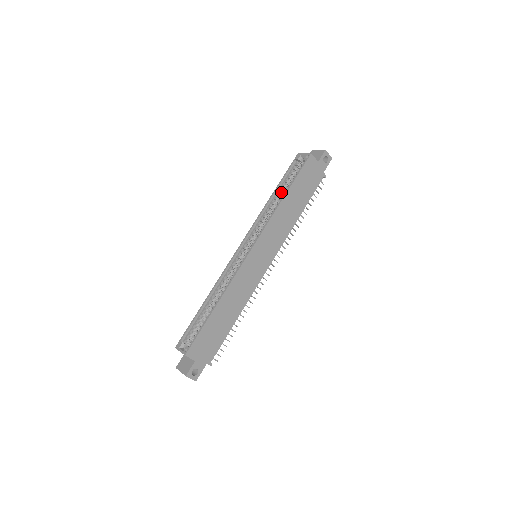
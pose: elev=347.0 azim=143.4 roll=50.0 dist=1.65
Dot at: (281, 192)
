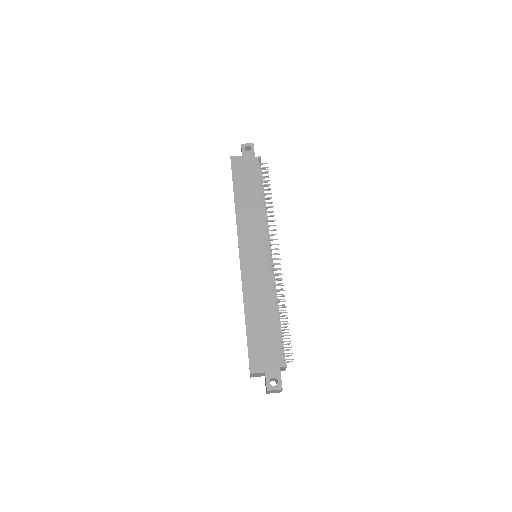
Dot at: occluded
